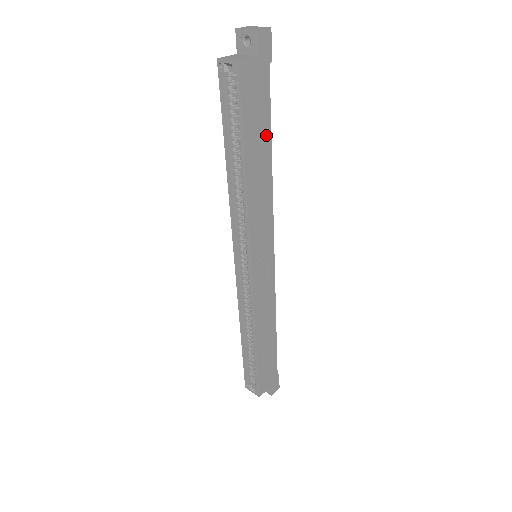
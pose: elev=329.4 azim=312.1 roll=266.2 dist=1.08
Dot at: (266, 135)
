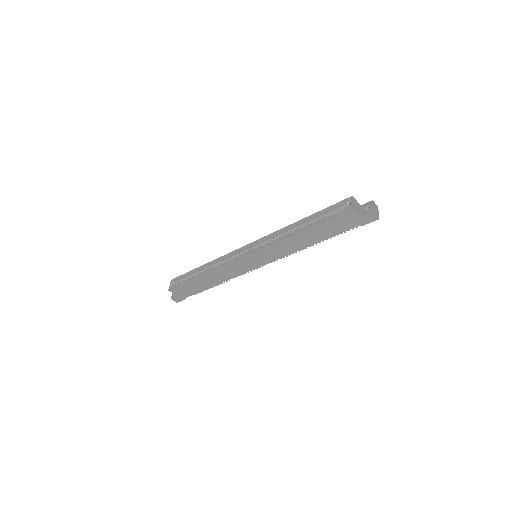
Dot at: (324, 236)
